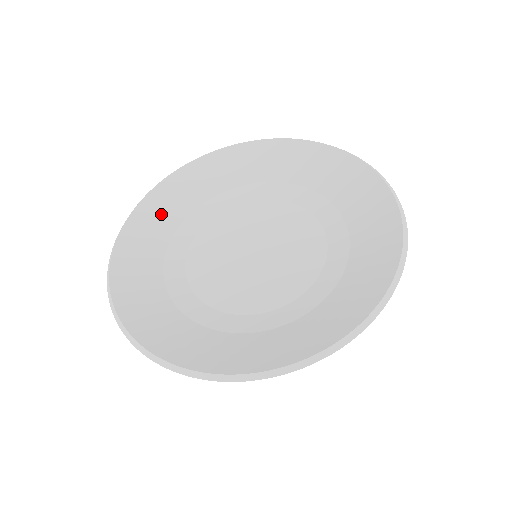
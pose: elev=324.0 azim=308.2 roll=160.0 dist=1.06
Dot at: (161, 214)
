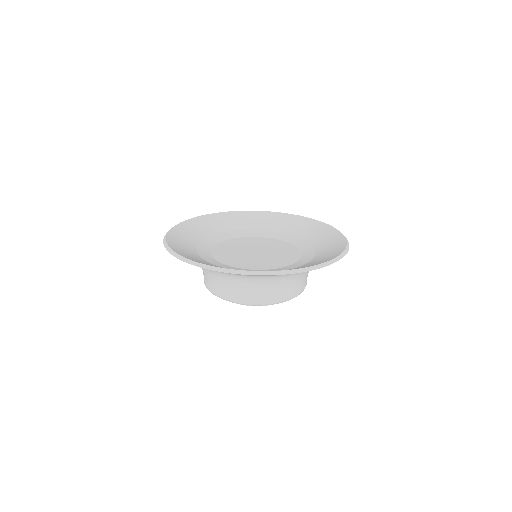
Dot at: (183, 242)
